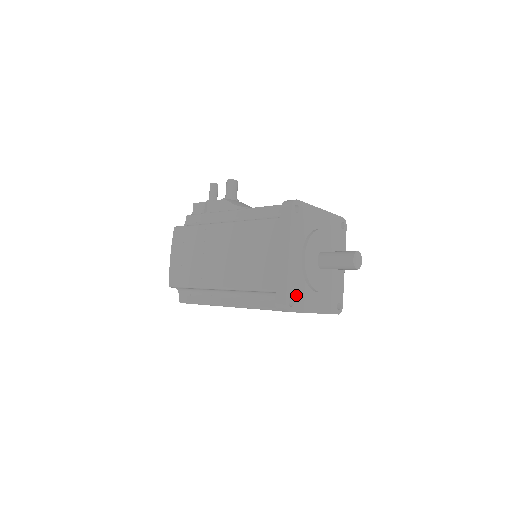
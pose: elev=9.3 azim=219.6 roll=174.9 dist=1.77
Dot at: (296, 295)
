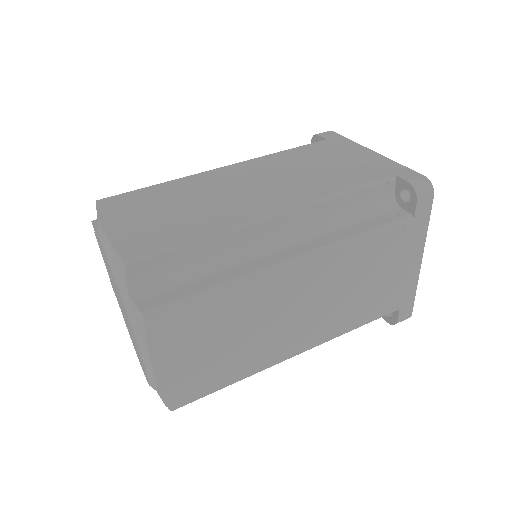
Dot at: occluded
